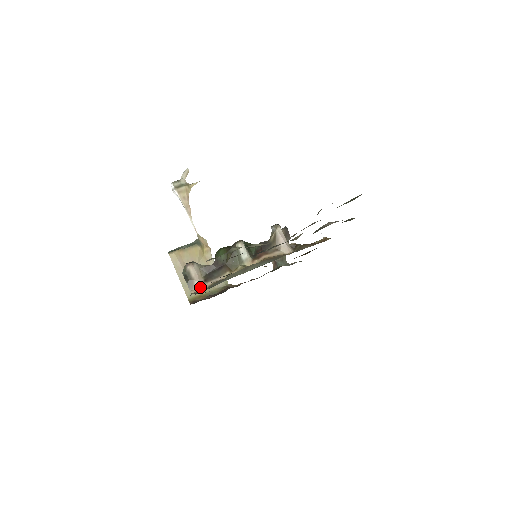
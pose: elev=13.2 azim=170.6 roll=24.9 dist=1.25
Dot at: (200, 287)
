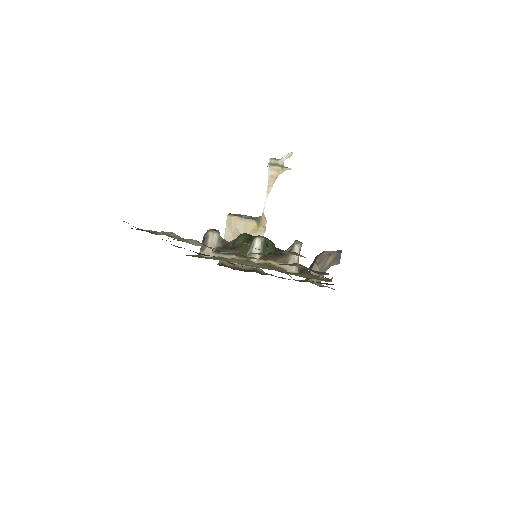
Dot at: (208, 253)
